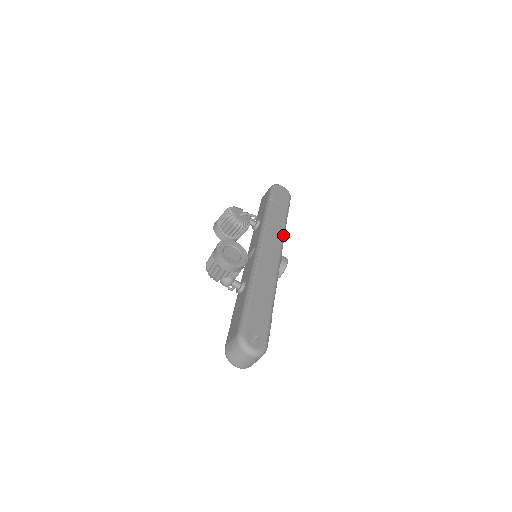
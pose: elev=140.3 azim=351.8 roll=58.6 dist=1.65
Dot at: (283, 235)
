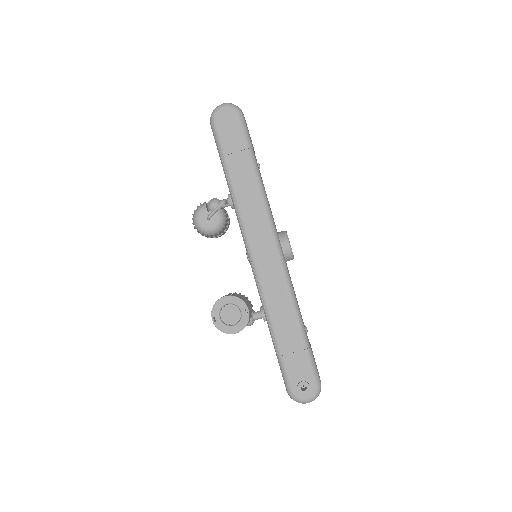
Dot at: (265, 207)
